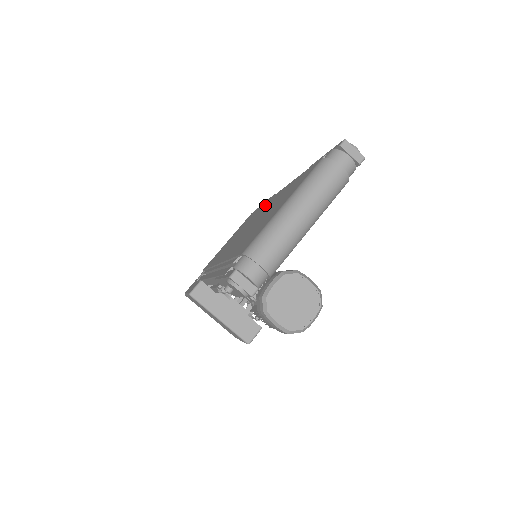
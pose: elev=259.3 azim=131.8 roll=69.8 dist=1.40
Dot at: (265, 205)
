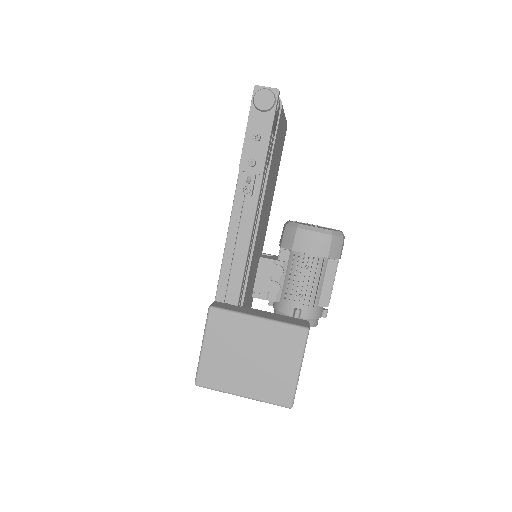
Dot at: occluded
